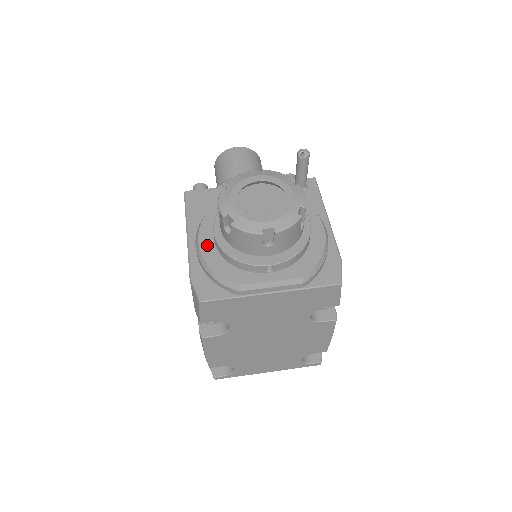
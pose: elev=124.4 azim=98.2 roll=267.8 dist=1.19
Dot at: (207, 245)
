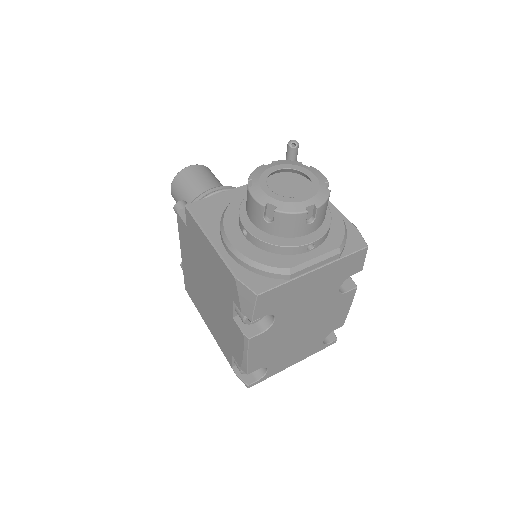
Dot at: (240, 243)
